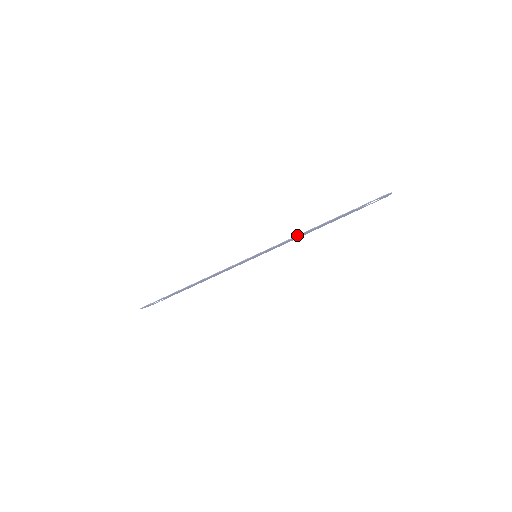
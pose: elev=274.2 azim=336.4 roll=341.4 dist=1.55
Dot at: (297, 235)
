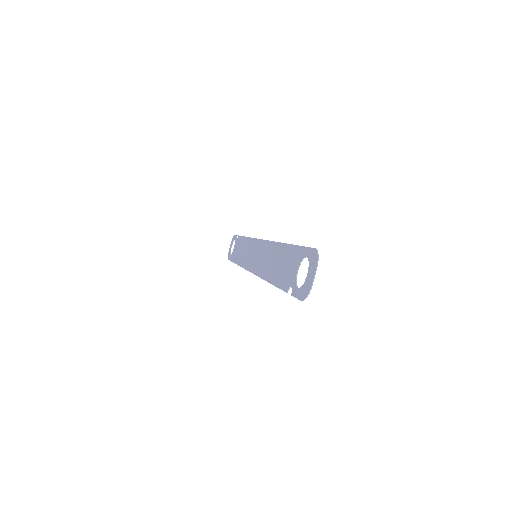
Dot at: occluded
